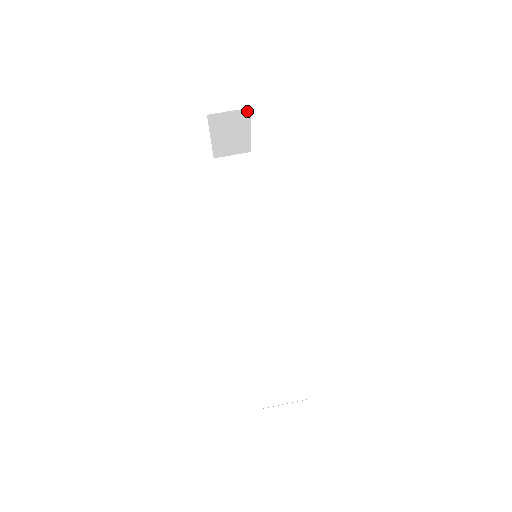
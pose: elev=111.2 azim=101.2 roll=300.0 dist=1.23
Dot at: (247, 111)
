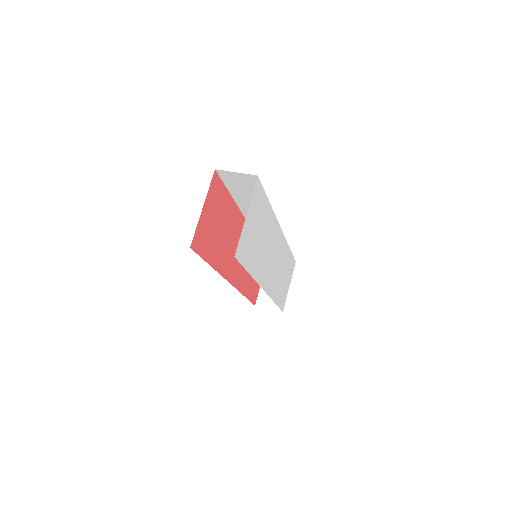
Dot at: occluded
